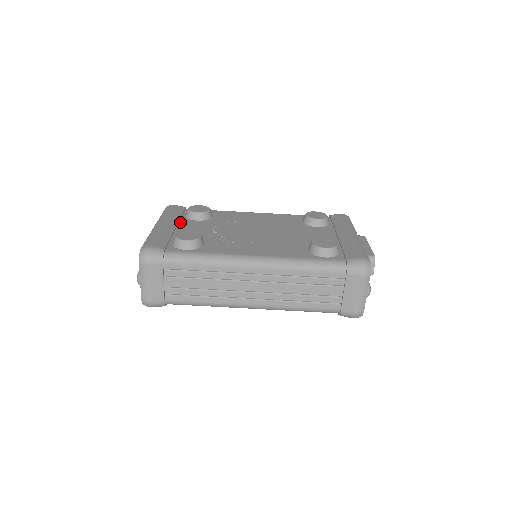
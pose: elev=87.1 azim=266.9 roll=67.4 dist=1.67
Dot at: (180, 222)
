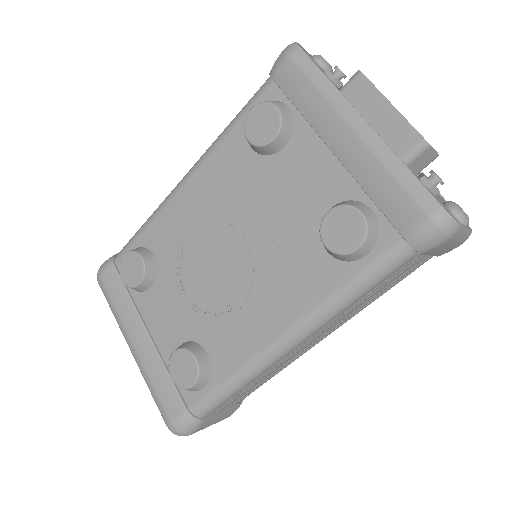
Dot at: (141, 312)
